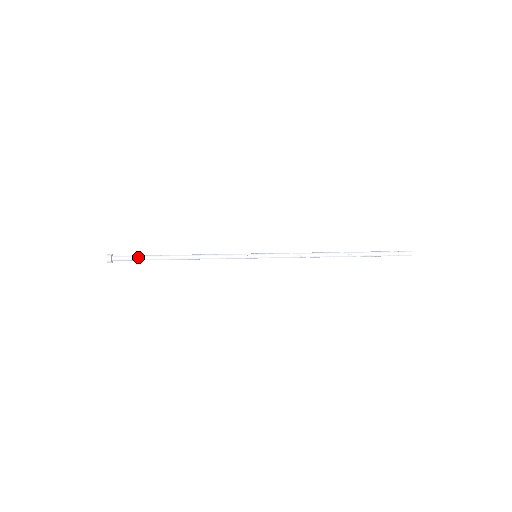
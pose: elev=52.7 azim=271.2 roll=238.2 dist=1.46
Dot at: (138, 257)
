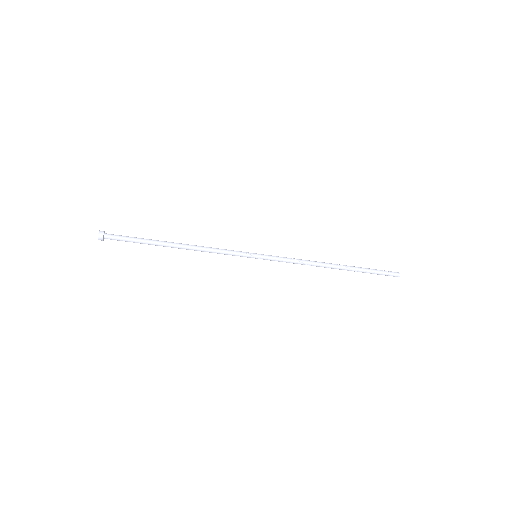
Dot at: (134, 238)
